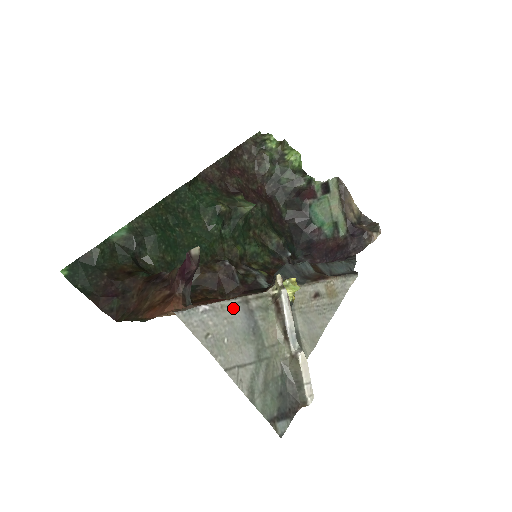
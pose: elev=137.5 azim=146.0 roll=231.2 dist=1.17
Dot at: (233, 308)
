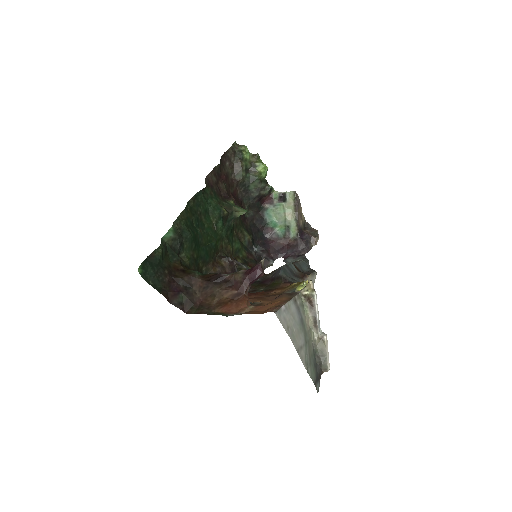
Dot at: (292, 306)
